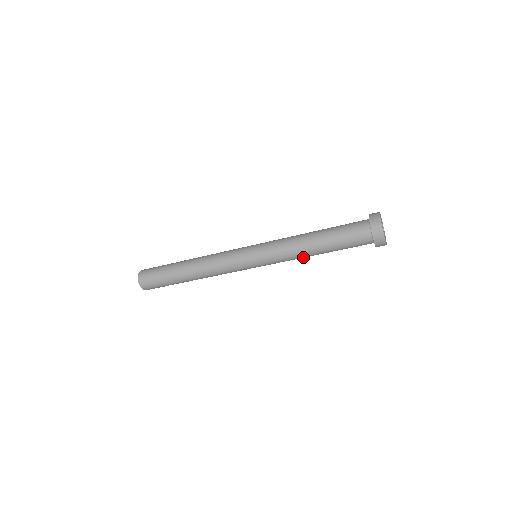
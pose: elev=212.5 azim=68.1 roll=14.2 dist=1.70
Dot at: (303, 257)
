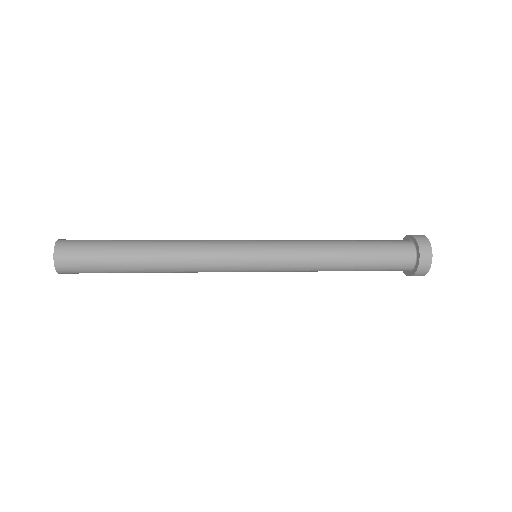
Dot at: occluded
